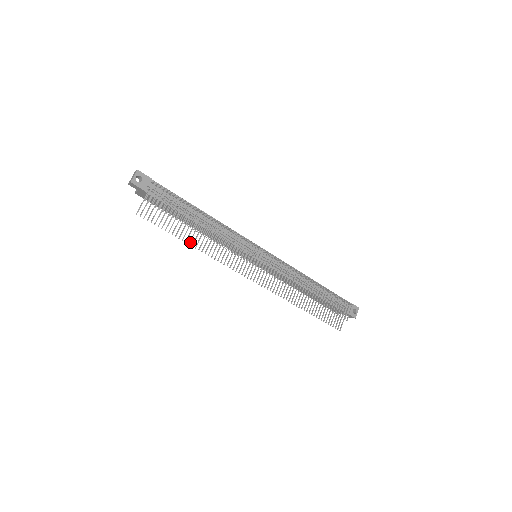
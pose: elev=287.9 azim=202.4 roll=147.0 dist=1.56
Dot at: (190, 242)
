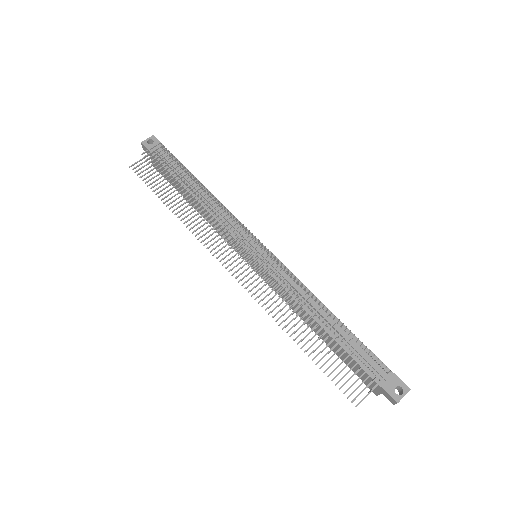
Dot at: (172, 207)
